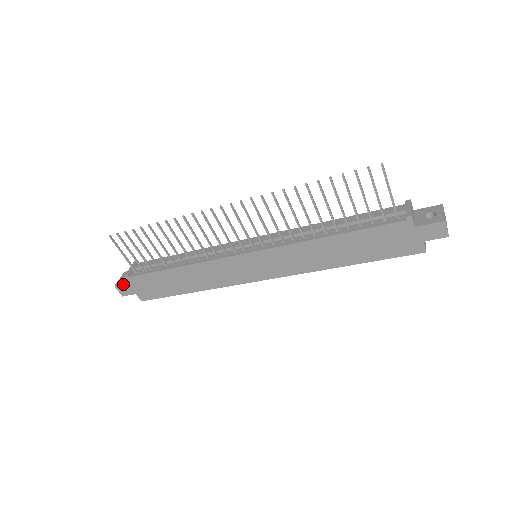
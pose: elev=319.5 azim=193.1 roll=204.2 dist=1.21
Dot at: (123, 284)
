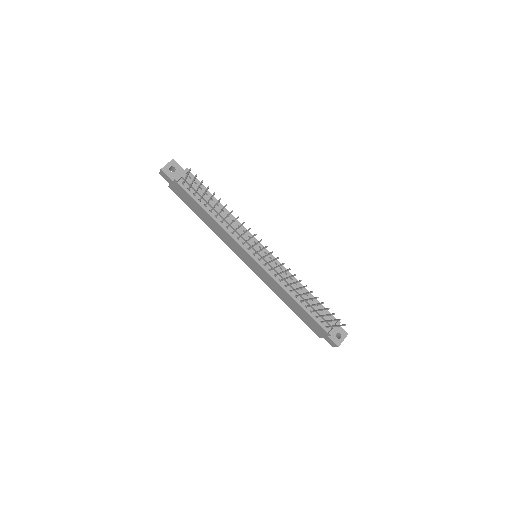
Dot at: (168, 176)
